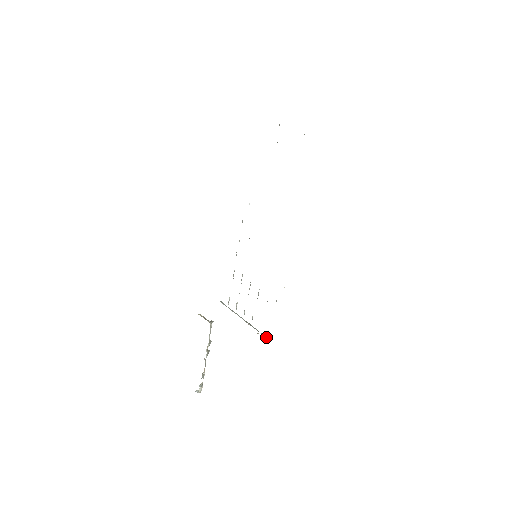
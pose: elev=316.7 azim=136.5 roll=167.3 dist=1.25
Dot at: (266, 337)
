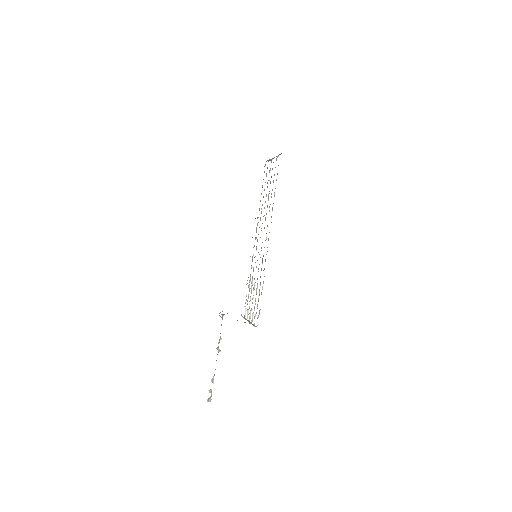
Dot at: (254, 326)
